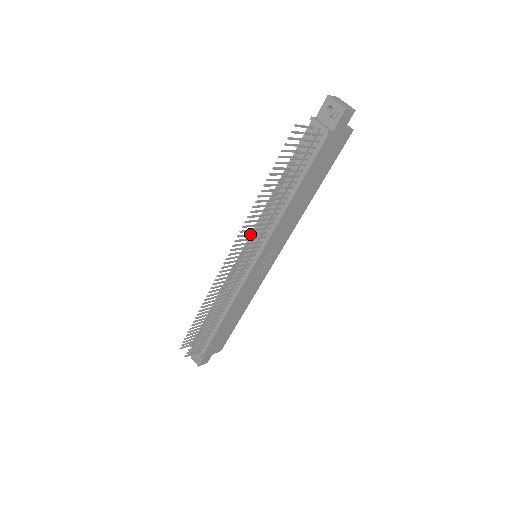
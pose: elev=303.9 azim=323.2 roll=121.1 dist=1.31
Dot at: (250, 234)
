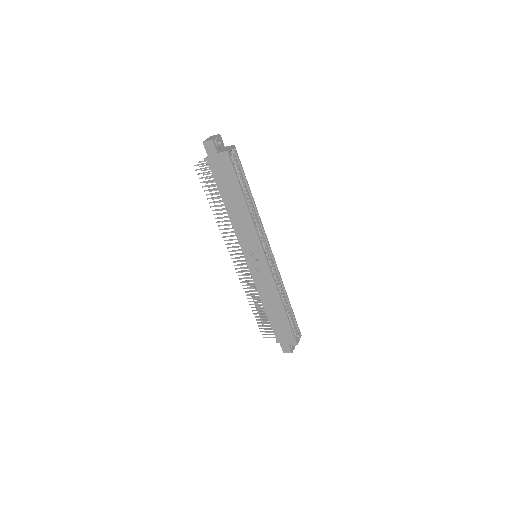
Dot at: (223, 236)
